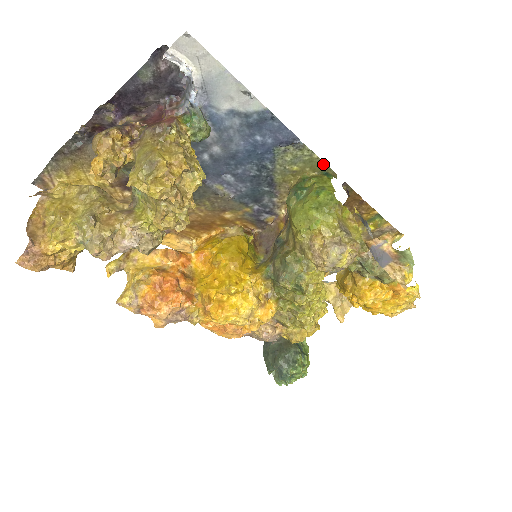
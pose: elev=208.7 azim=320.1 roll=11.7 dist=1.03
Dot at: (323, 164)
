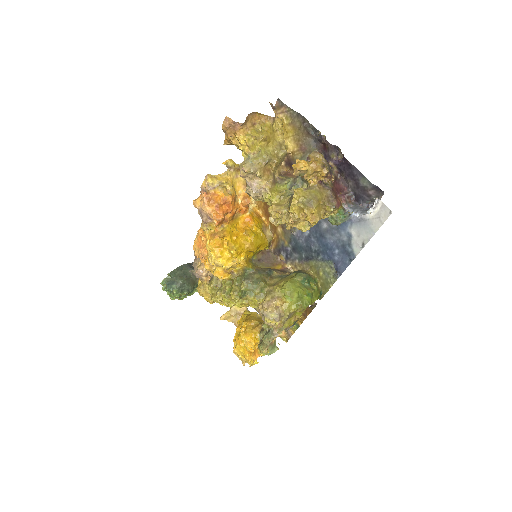
Dot at: (327, 290)
